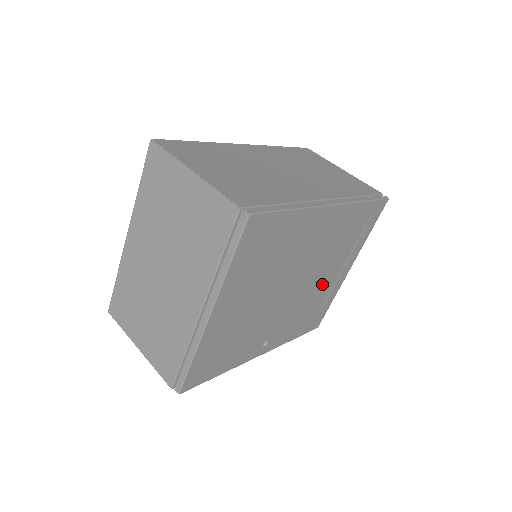
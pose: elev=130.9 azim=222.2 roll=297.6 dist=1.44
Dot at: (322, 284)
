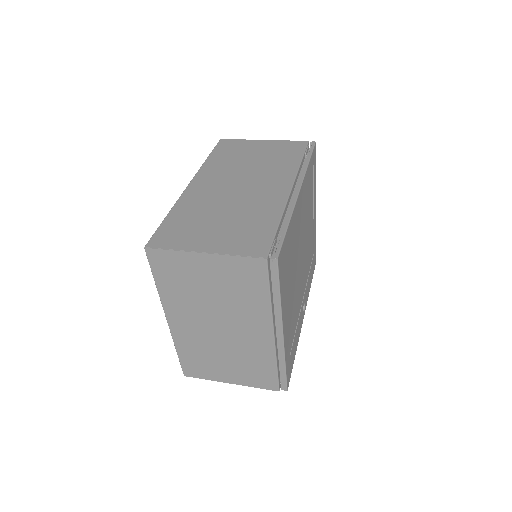
Dot at: (310, 237)
